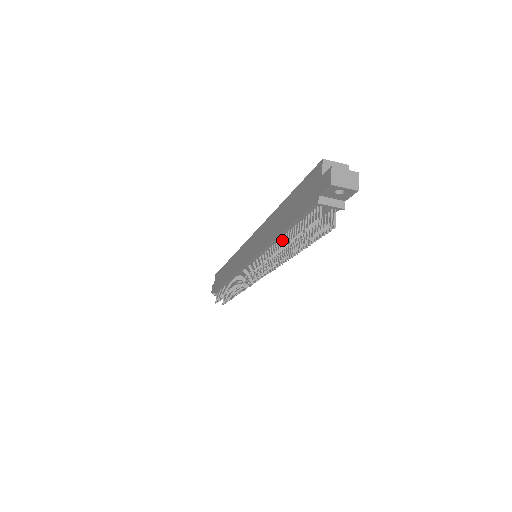
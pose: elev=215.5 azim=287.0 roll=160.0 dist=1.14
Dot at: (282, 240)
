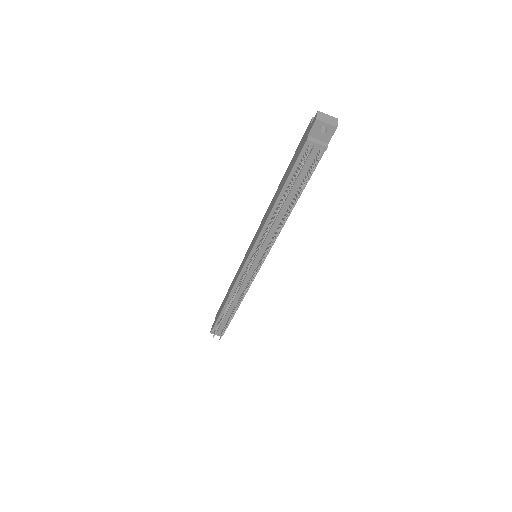
Dot at: (279, 205)
